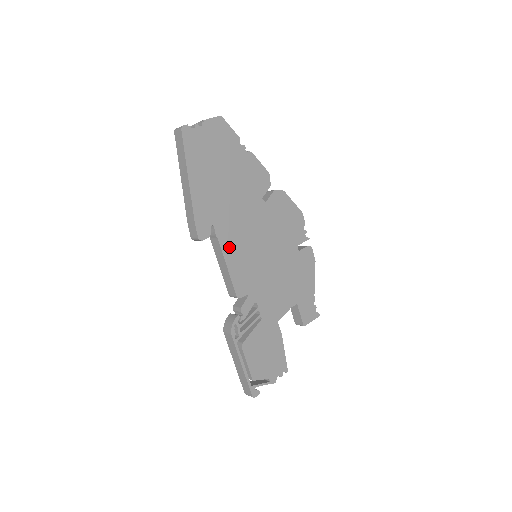
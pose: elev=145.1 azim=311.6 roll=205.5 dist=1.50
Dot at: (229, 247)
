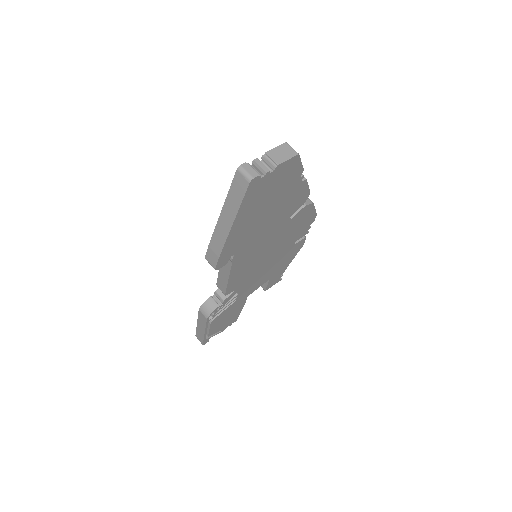
Dot at: (238, 265)
